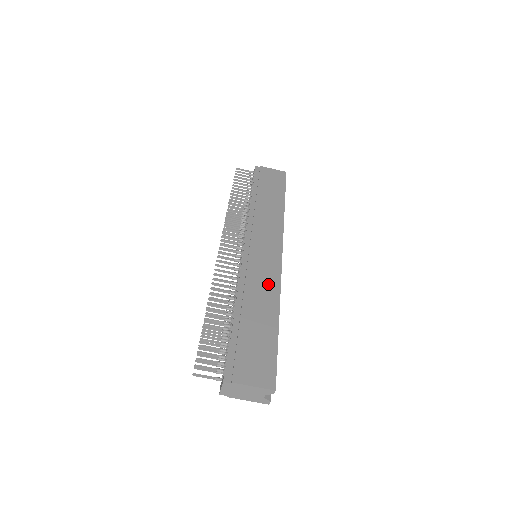
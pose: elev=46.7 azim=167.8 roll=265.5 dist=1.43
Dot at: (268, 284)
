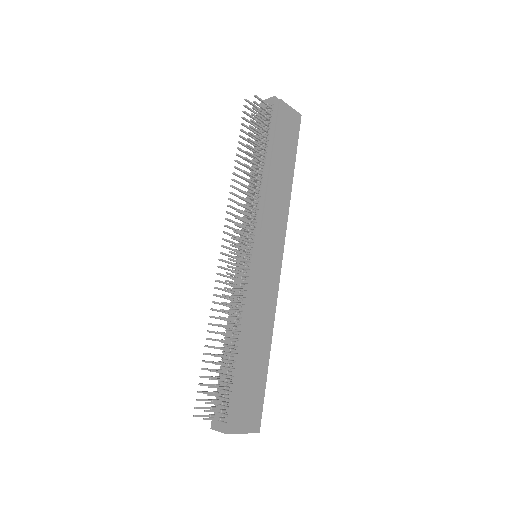
Dot at: (267, 309)
